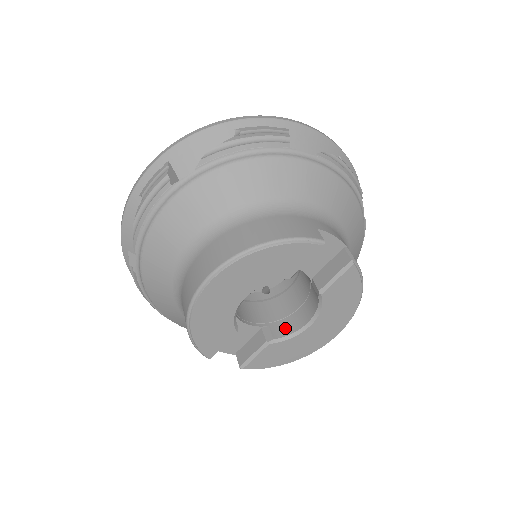
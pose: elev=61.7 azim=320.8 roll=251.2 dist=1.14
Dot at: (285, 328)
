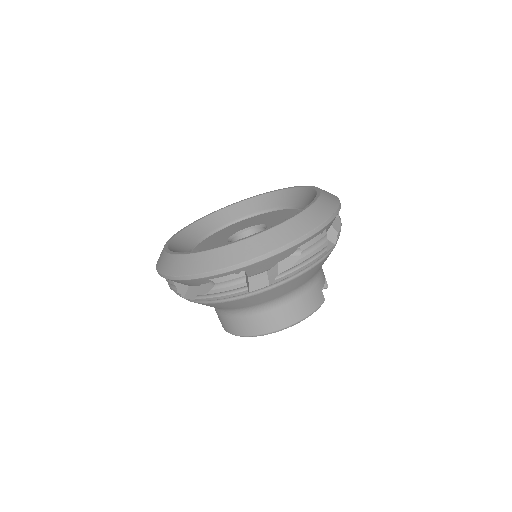
Dot at: occluded
